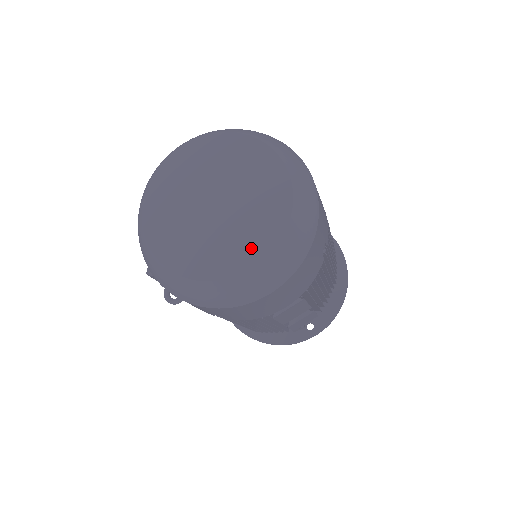
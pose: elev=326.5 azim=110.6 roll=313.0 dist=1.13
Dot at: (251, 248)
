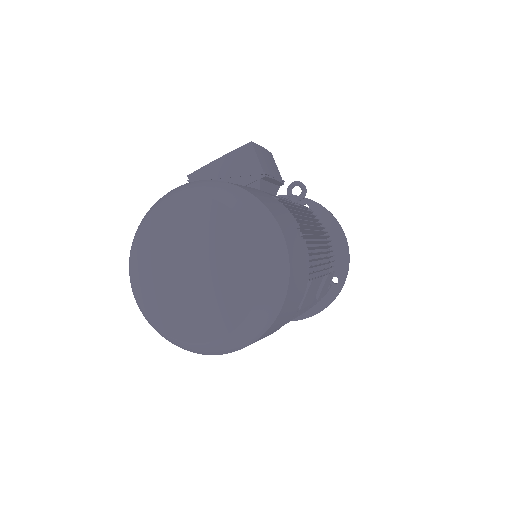
Dot at: (179, 324)
